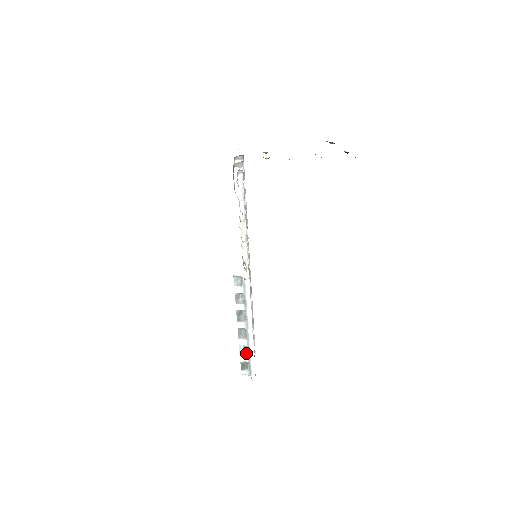
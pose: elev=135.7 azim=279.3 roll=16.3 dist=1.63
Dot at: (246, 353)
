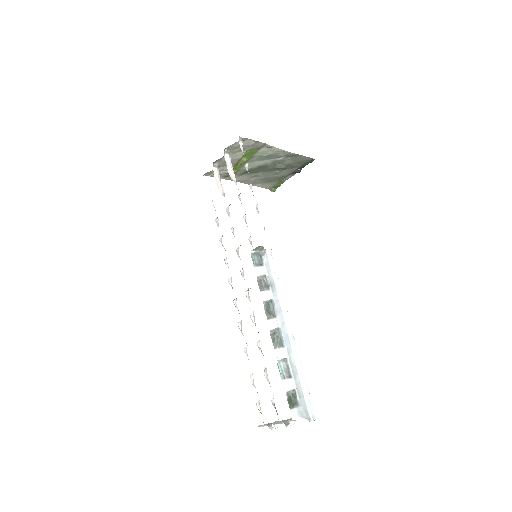
Dot at: (289, 374)
